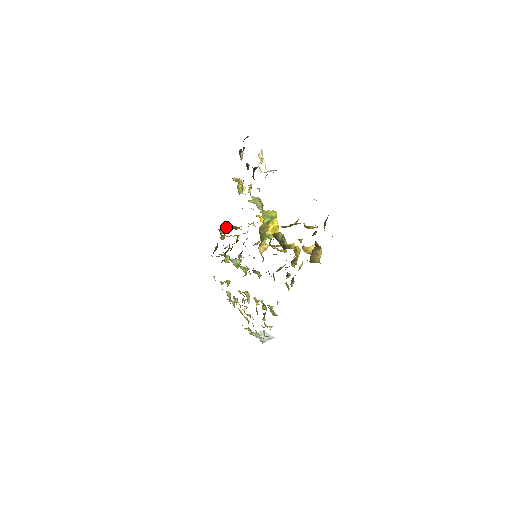
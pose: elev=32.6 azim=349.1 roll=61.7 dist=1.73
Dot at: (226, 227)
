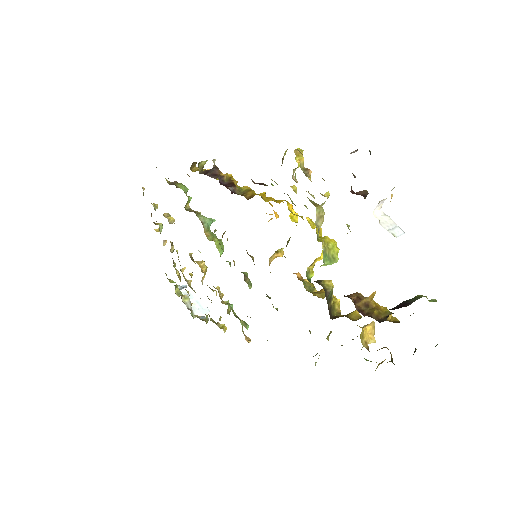
Dot at: (220, 178)
